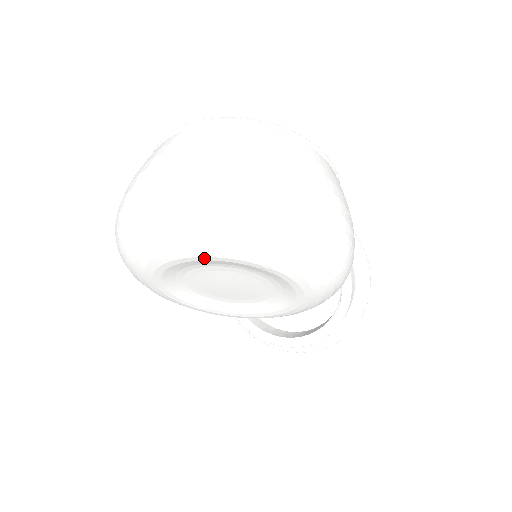
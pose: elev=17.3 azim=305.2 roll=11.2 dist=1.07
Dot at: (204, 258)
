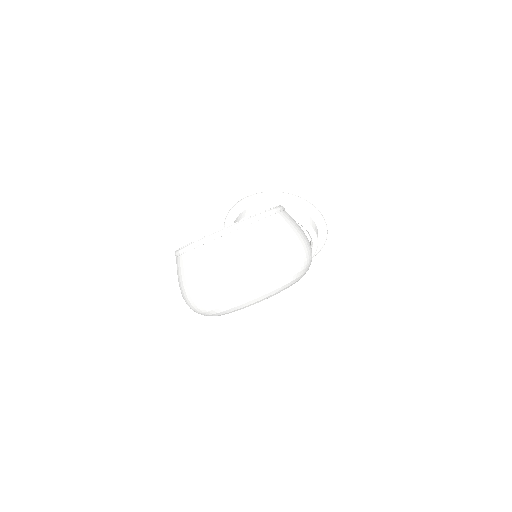
Dot at: occluded
